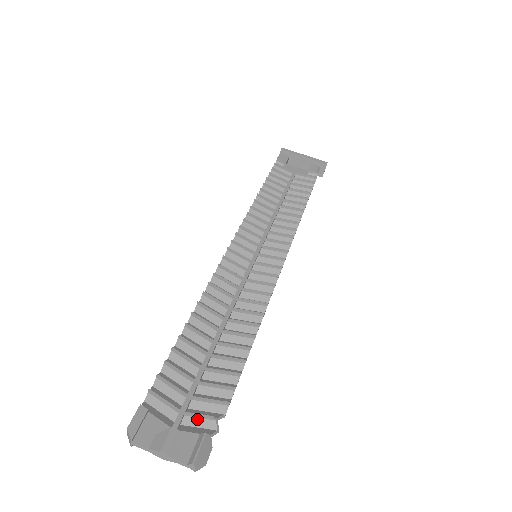
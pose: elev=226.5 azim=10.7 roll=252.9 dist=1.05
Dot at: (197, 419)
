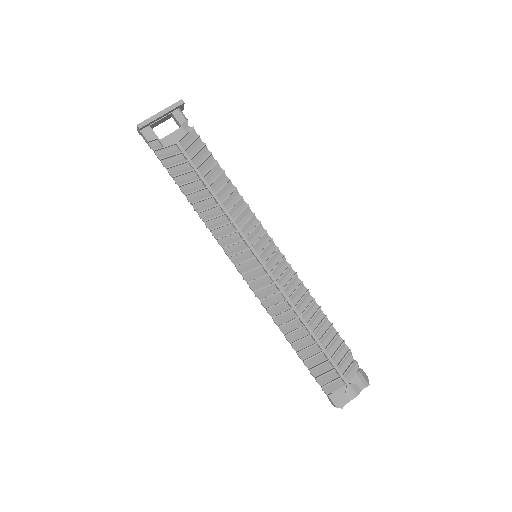
Dot at: (348, 370)
